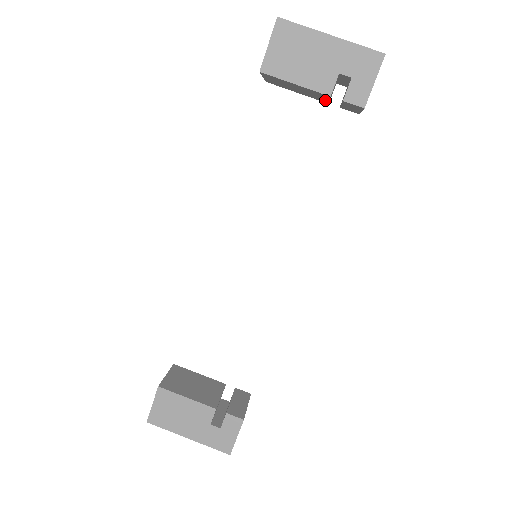
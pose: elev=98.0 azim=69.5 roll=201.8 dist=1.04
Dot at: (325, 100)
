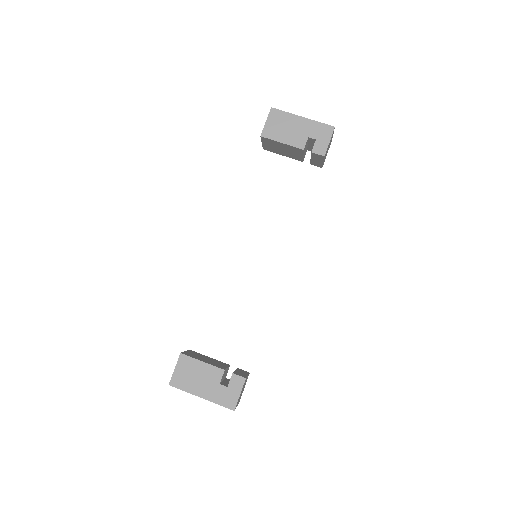
Dot at: (300, 158)
